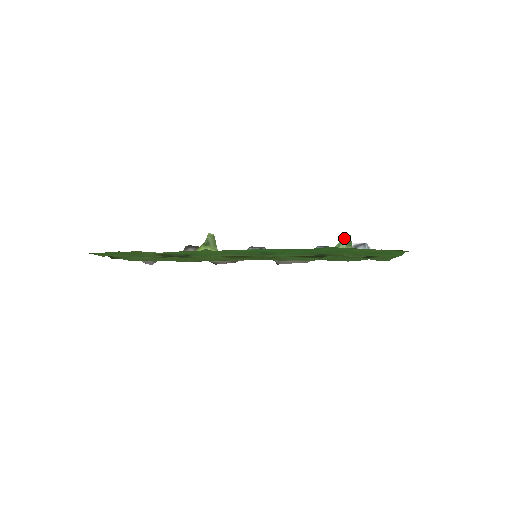
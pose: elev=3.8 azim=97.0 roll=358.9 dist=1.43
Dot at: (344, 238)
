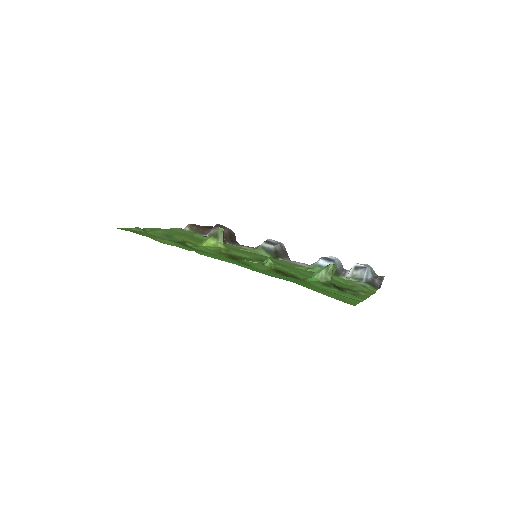
Dot at: (326, 266)
